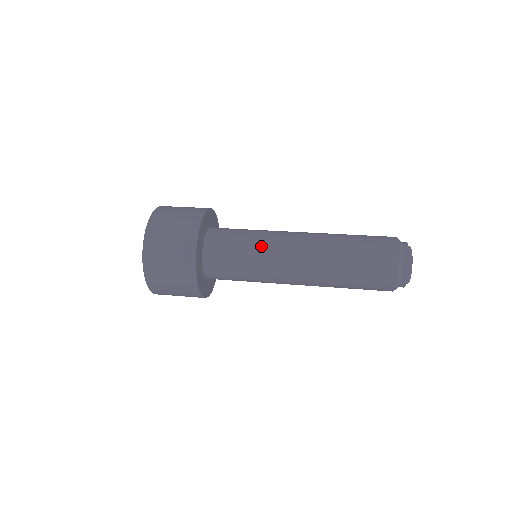
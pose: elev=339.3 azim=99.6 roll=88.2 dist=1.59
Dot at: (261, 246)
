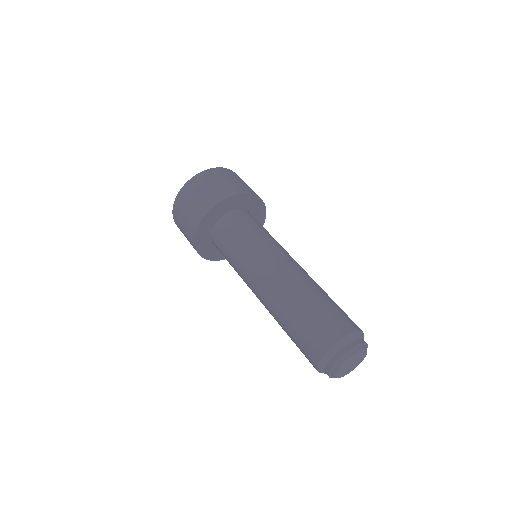
Dot at: (244, 257)
